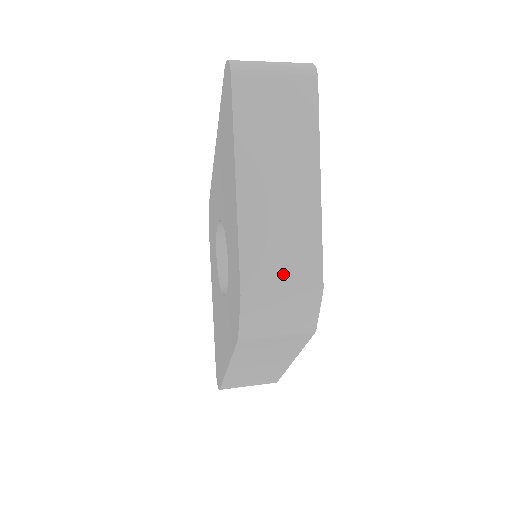
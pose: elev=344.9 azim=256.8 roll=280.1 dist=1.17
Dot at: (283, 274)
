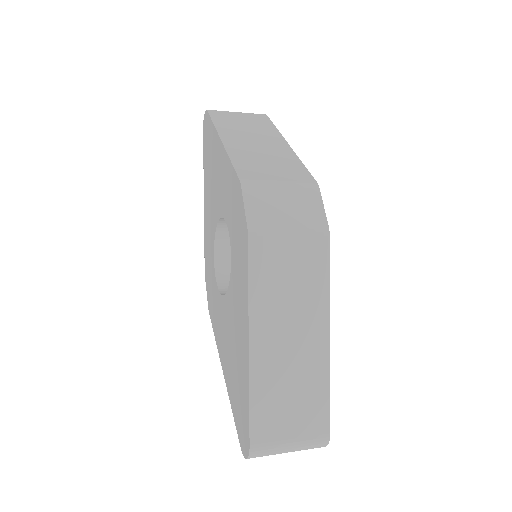
Dot at: (276, 175)
